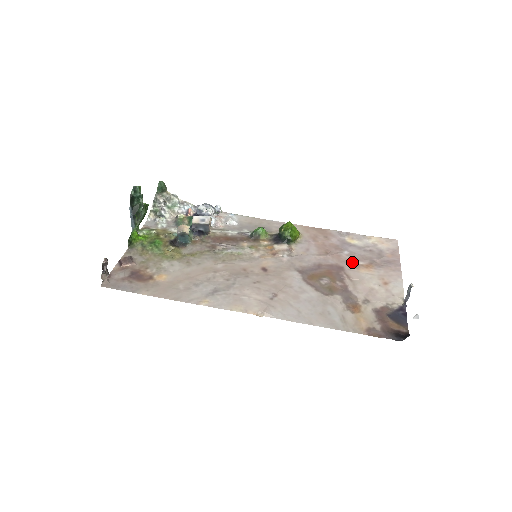
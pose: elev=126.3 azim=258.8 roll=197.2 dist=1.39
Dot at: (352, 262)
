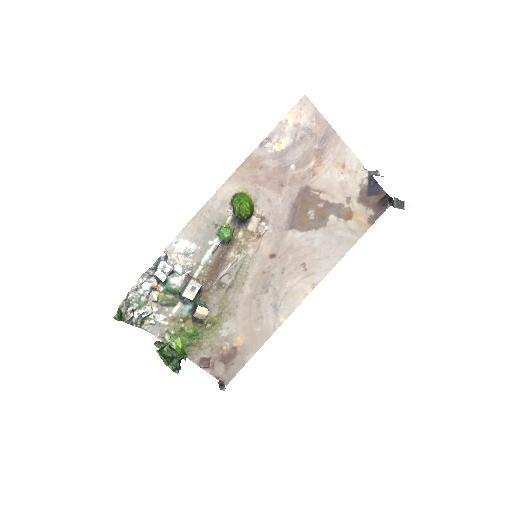
Dot at: (306, 172)
